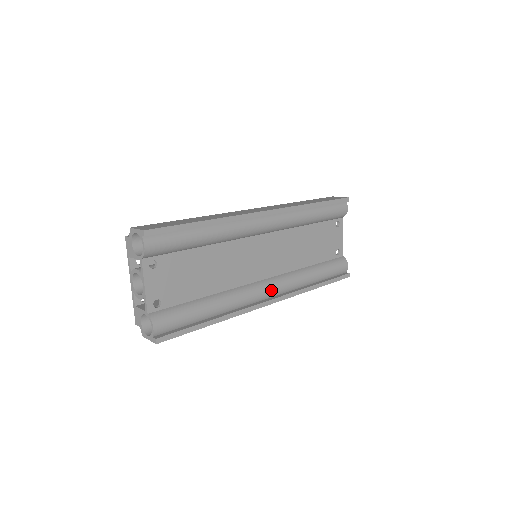
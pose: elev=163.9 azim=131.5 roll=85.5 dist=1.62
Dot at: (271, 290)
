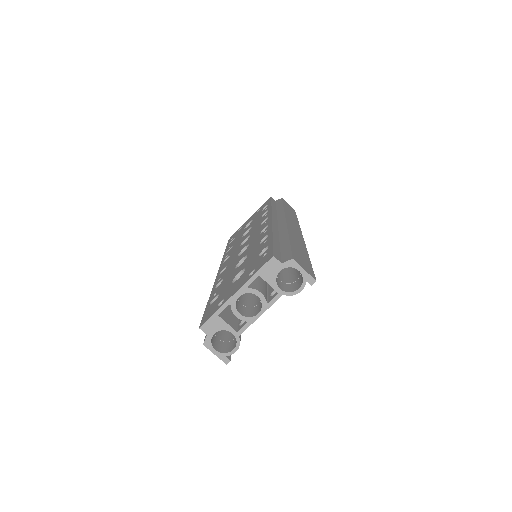
Dot at: occluded
